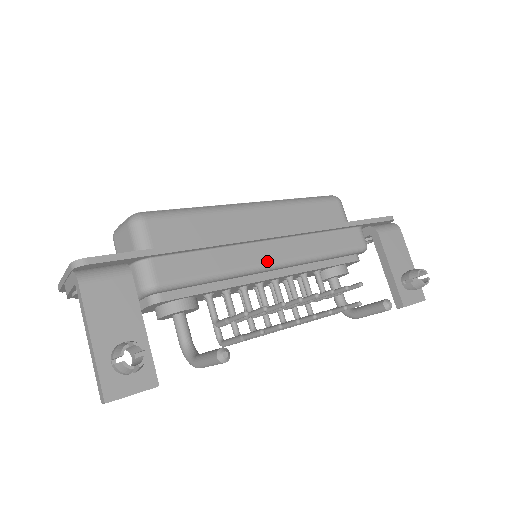
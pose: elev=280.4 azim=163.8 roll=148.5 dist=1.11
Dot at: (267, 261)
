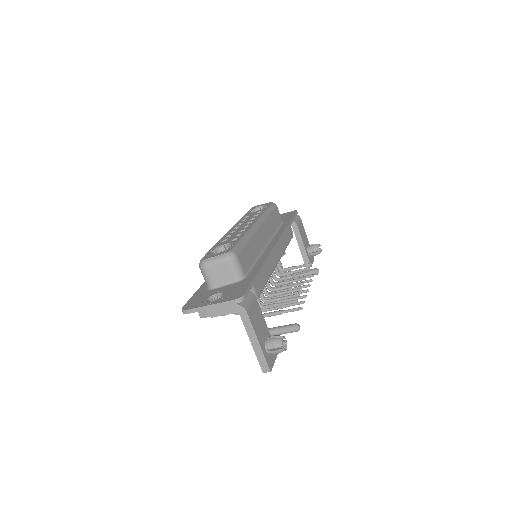
Dot at: (276, 262)
